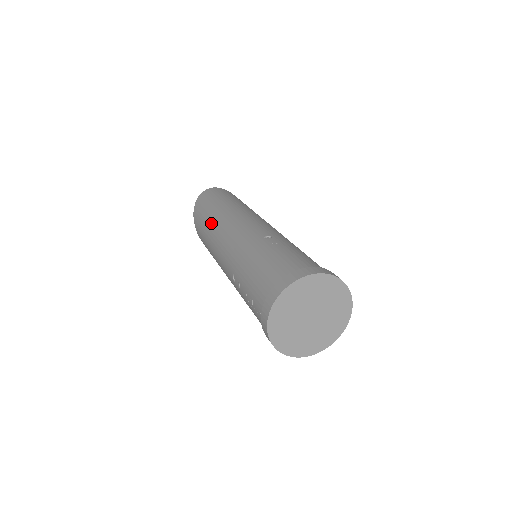
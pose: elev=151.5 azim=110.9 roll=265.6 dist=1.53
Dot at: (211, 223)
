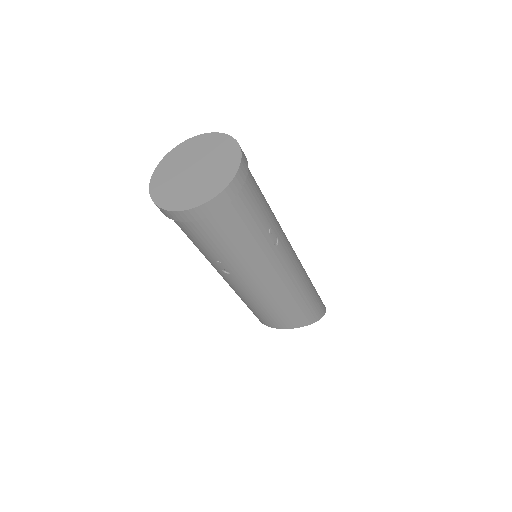
Dot at: occluded
